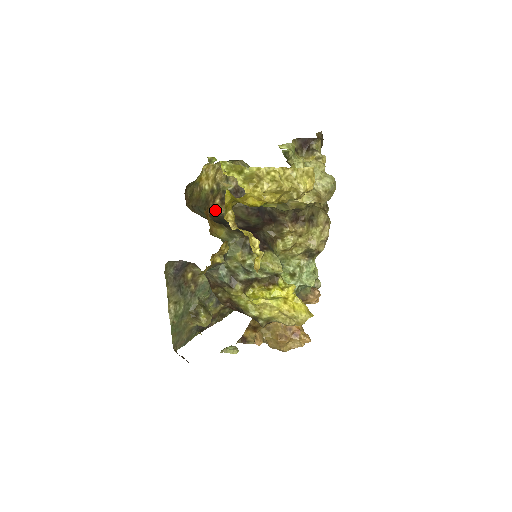
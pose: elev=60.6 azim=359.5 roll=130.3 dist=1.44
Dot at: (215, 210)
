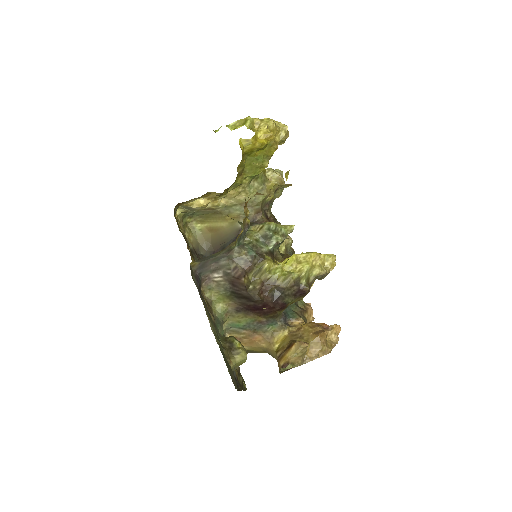
Dot at: occluded
